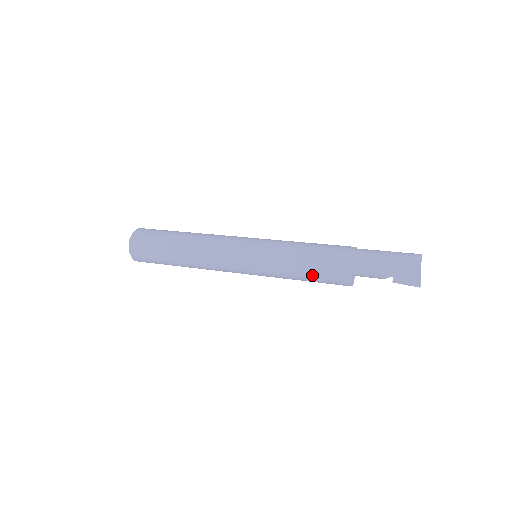
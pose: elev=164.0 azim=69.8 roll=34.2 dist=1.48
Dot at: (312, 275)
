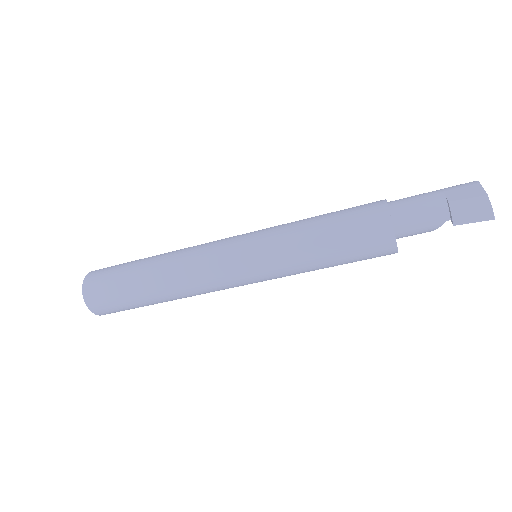
Dot at: (340, 251)
